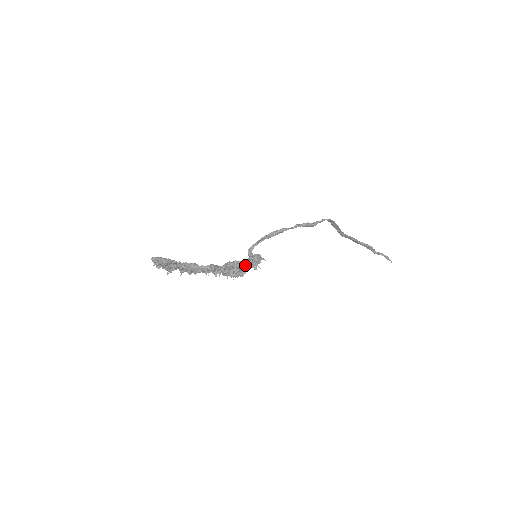
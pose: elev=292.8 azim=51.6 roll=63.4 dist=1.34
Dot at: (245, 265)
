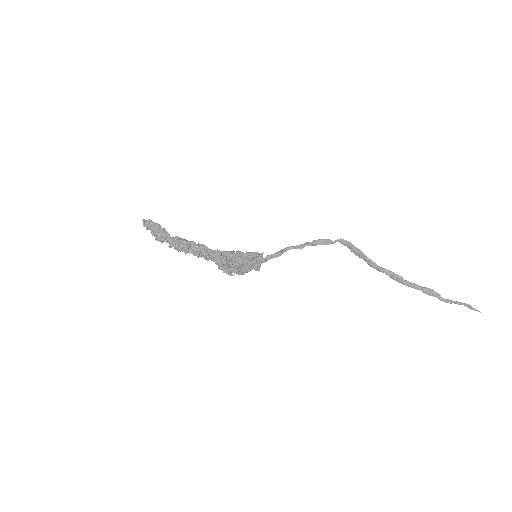
Dot at: (244, 262)
